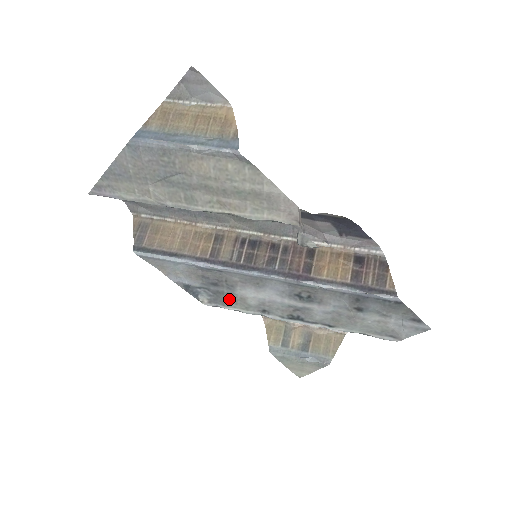
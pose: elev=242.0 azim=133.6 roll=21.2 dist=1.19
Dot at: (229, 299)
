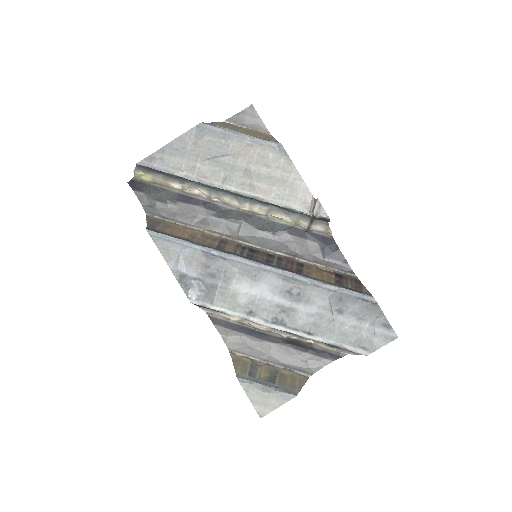
Dot at: (220, 295)
